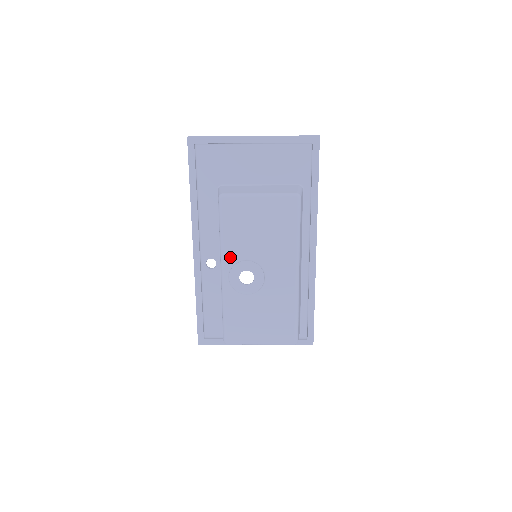
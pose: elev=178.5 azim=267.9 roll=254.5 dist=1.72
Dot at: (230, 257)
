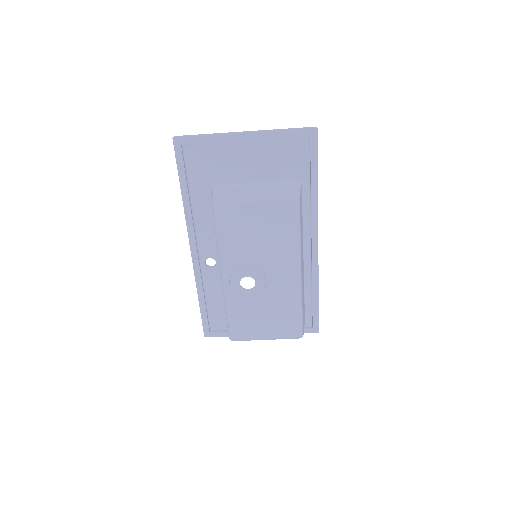
Dot at: (229, 264)
